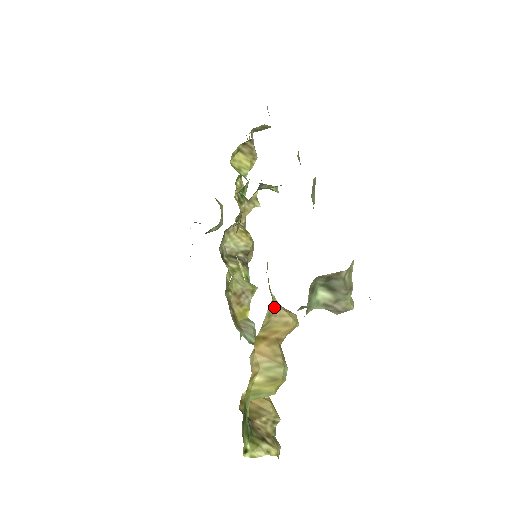
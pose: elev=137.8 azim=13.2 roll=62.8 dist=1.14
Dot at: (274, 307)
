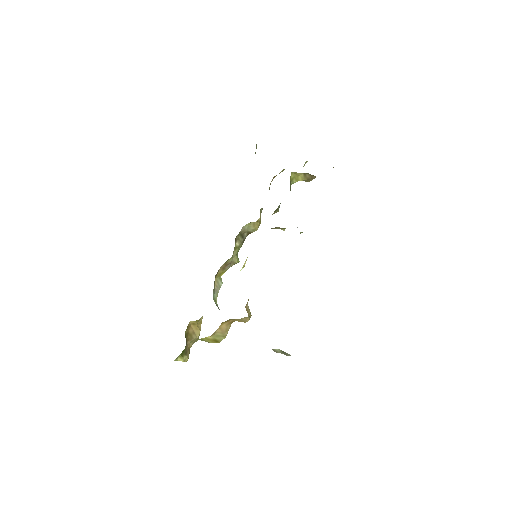
Dot at: occluded
